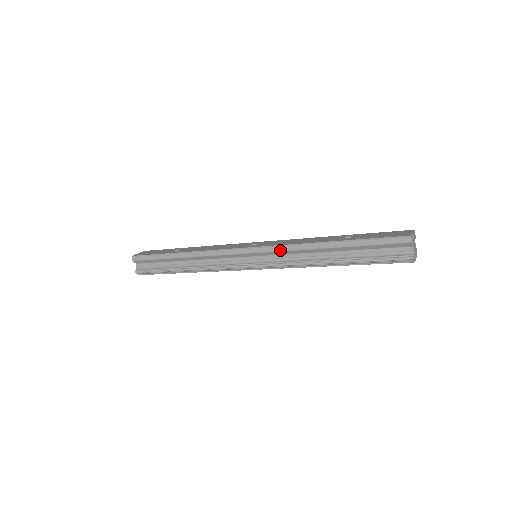
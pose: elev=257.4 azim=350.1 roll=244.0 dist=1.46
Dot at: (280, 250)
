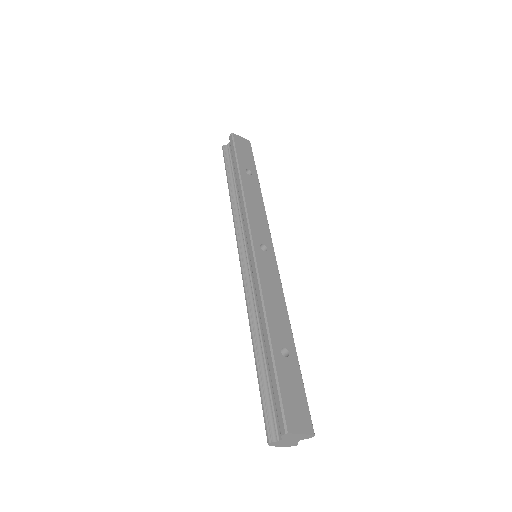
Dot at: (255, 279)
